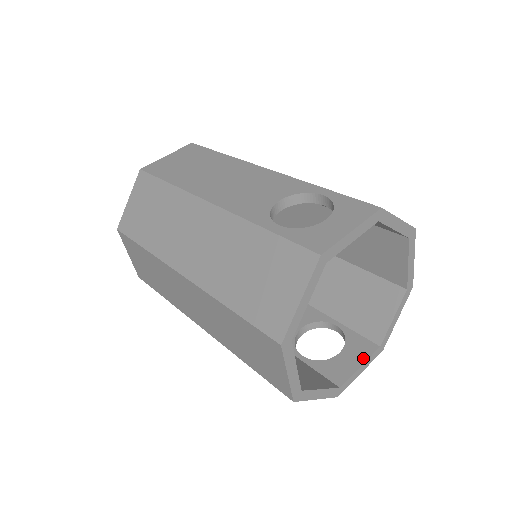
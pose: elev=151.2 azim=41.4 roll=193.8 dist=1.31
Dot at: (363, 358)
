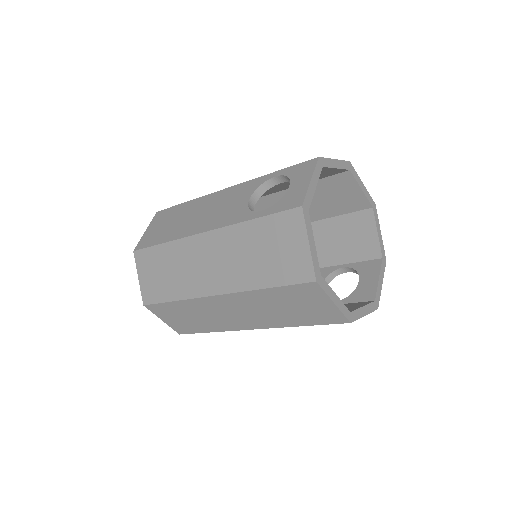
Dot at: (377, 273)
